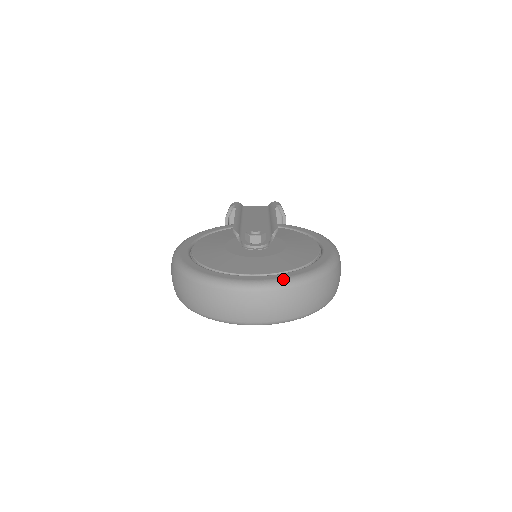
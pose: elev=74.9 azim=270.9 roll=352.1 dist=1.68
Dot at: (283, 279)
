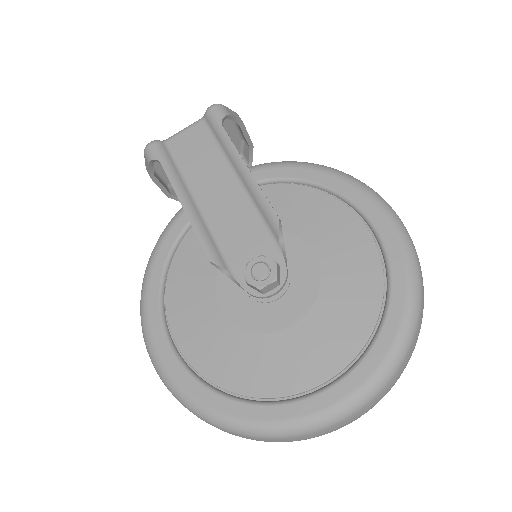
Dot at: (374, 378)
